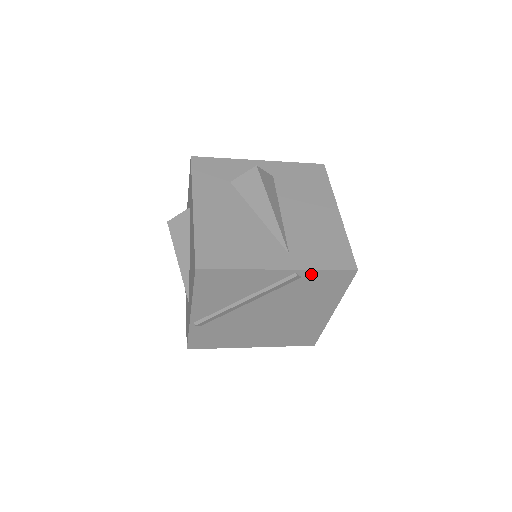
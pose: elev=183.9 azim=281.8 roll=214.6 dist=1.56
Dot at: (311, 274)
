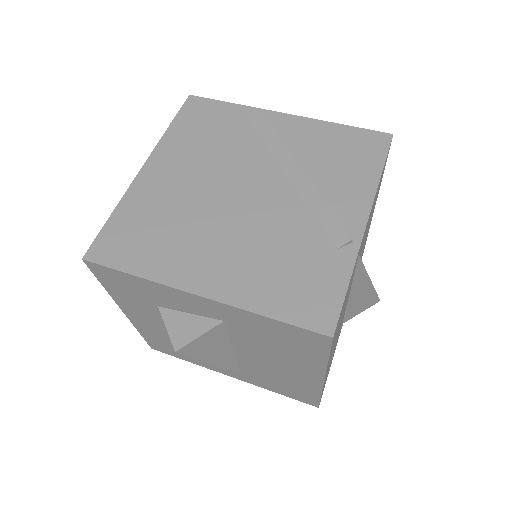
Dot at: occluded
